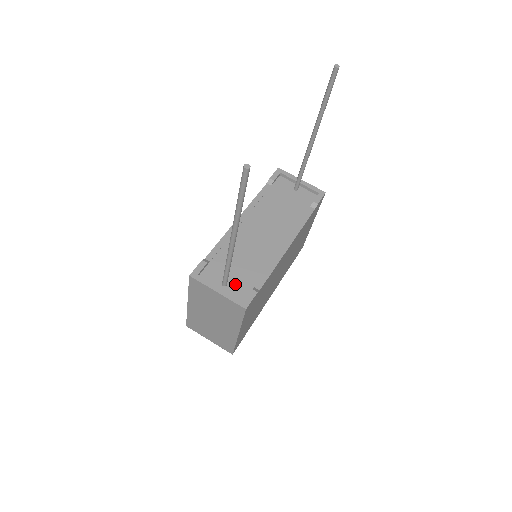
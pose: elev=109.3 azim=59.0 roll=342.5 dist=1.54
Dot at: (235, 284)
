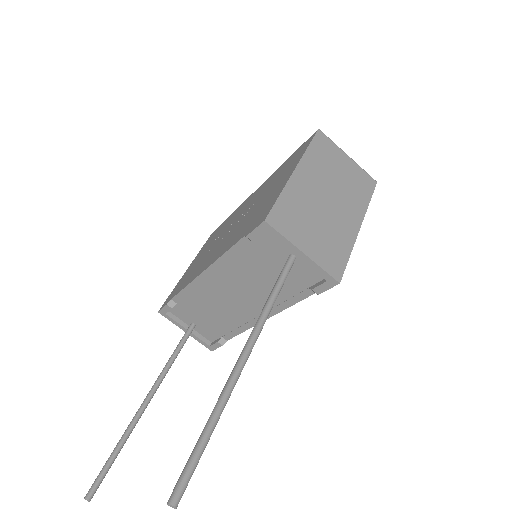
Dot at: (203, 328)
